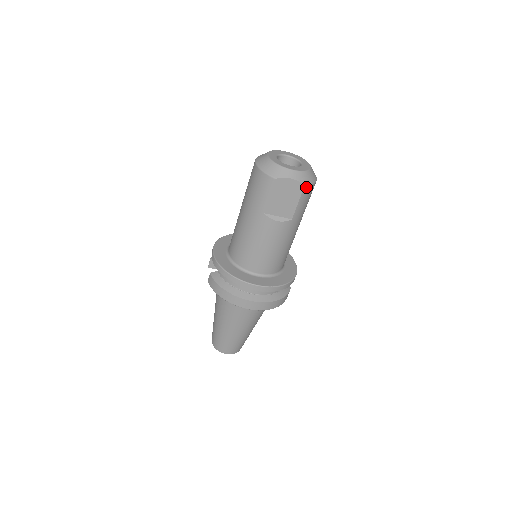
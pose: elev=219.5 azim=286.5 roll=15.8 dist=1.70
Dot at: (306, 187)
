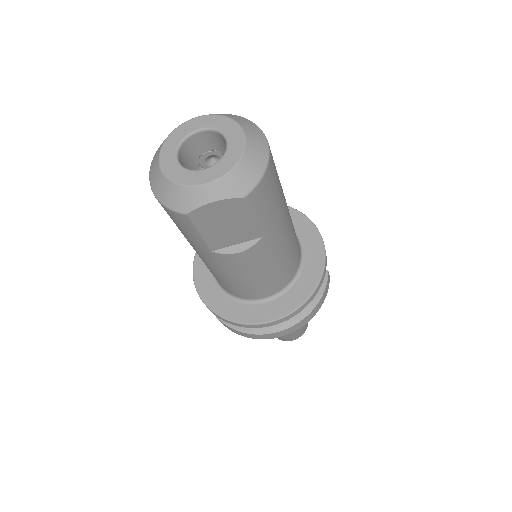
Dot at: (249, 196)
